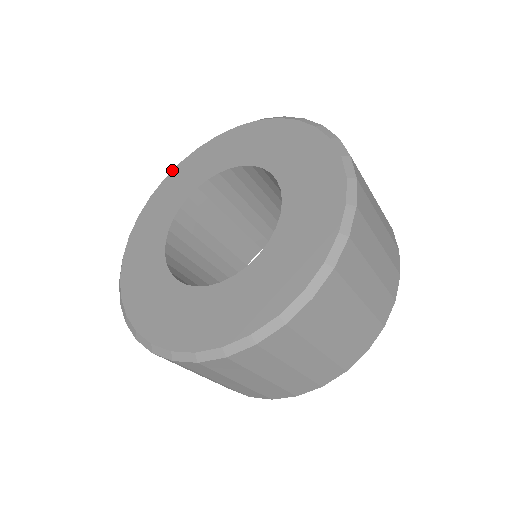
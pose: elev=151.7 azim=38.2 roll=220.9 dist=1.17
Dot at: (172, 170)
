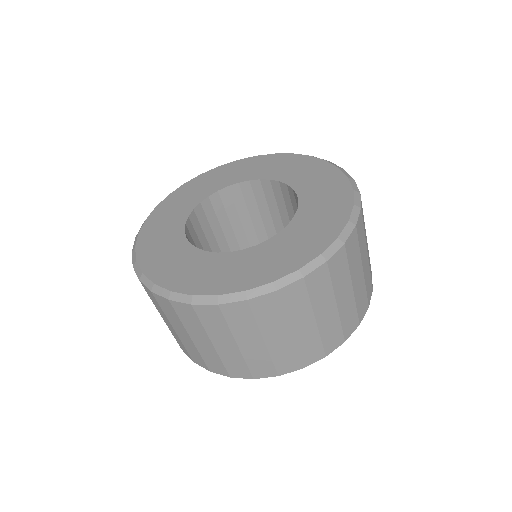
Dot at: (209, 170)
